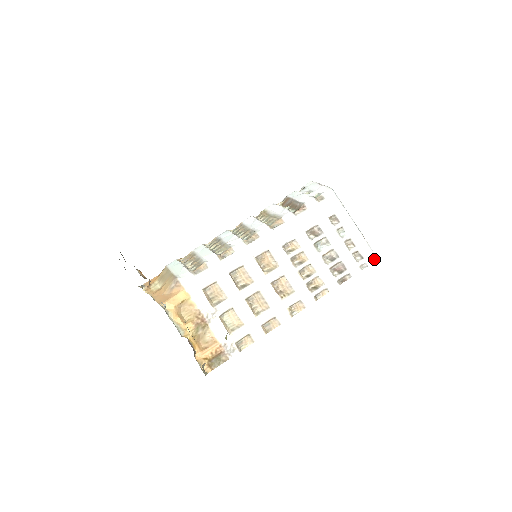
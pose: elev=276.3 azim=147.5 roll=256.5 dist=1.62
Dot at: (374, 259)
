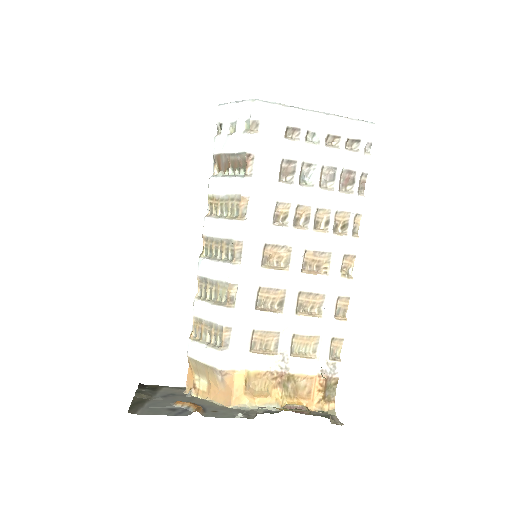
Dot at: (371, 128)
